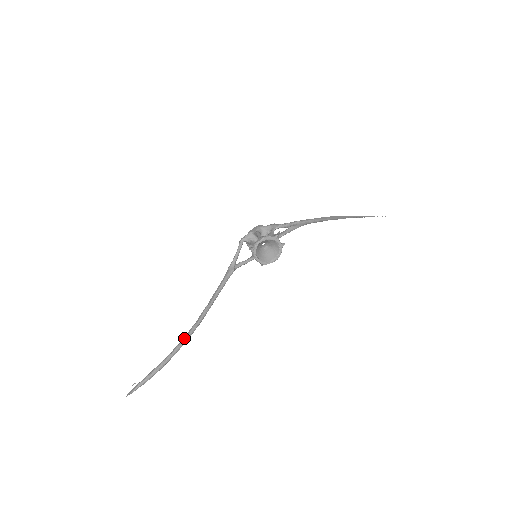
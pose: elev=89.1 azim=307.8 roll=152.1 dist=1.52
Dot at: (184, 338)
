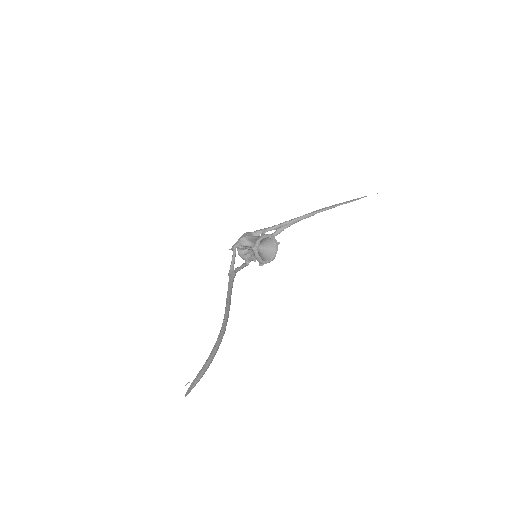
Dot at: (221, 331)
